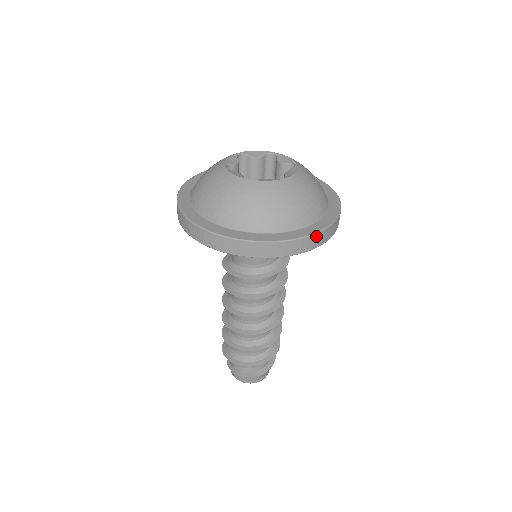
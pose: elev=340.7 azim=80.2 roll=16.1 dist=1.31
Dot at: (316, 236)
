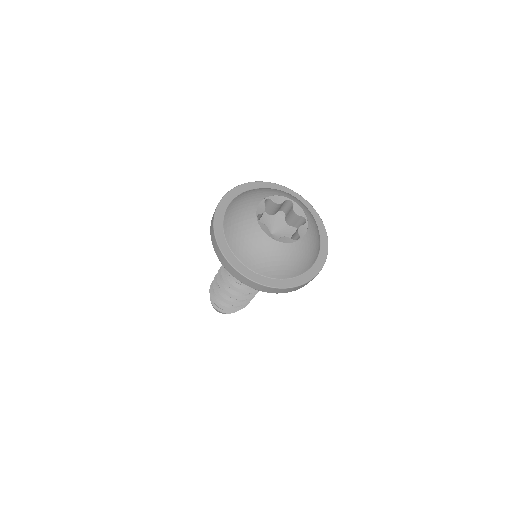
Dot at: (308, 282)
